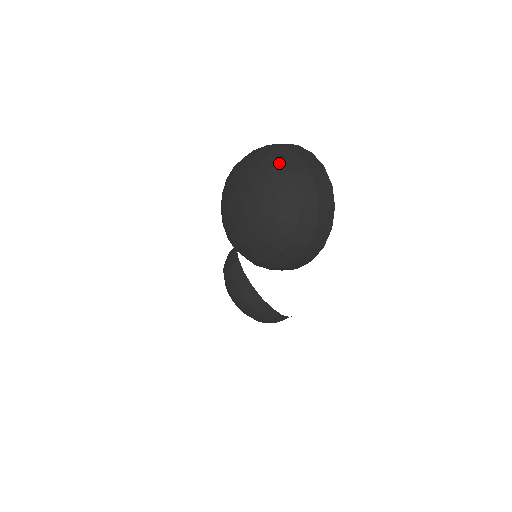
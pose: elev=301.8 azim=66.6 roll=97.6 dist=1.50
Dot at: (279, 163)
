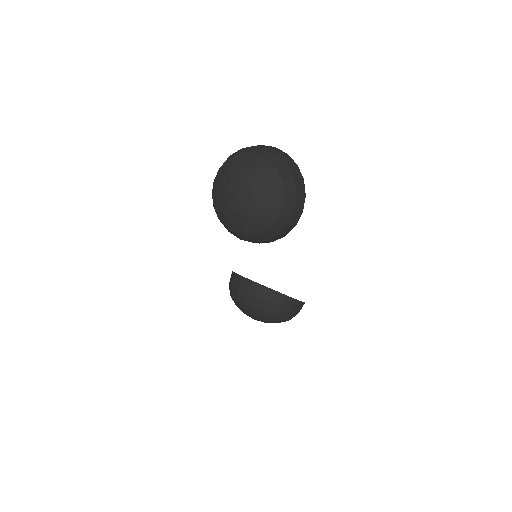
Dot at: (247, 154)
